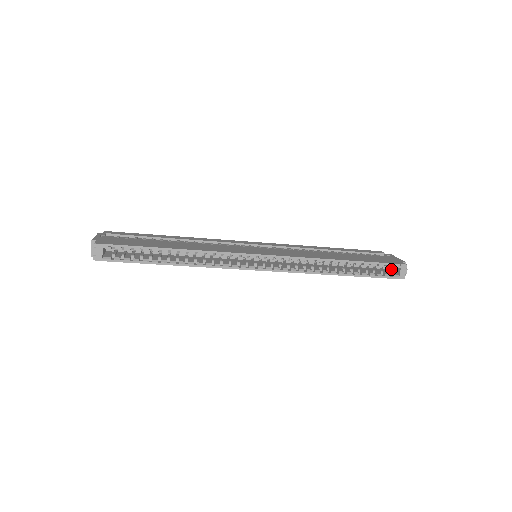
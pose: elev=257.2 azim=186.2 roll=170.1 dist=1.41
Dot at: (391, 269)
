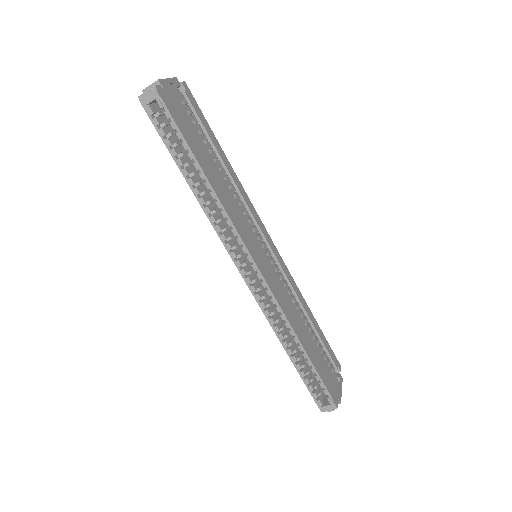
Dot at: occluded
